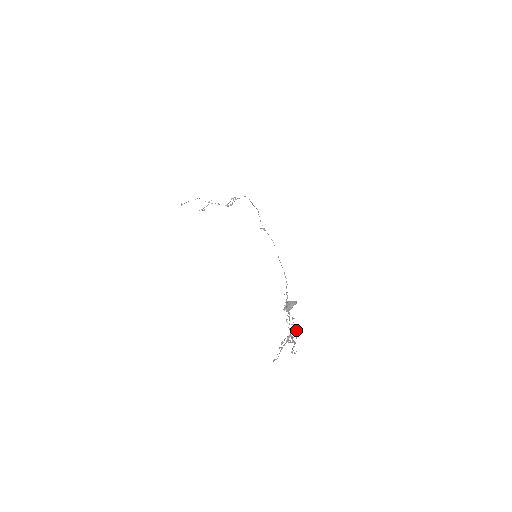
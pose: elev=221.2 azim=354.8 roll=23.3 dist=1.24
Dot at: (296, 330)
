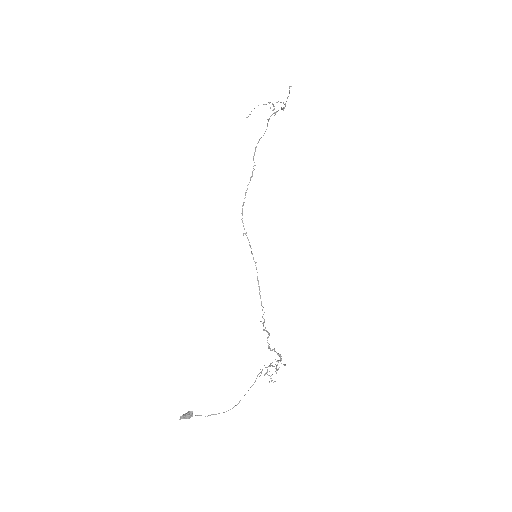
Dot at: (256, 378)
